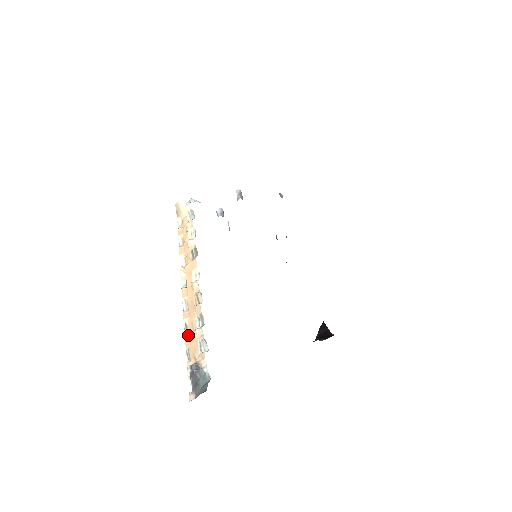
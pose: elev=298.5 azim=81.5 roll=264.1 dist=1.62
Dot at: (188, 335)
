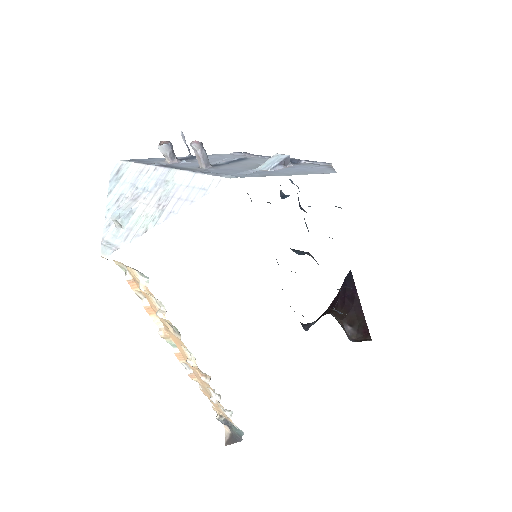
Dot at: (203, 391)
